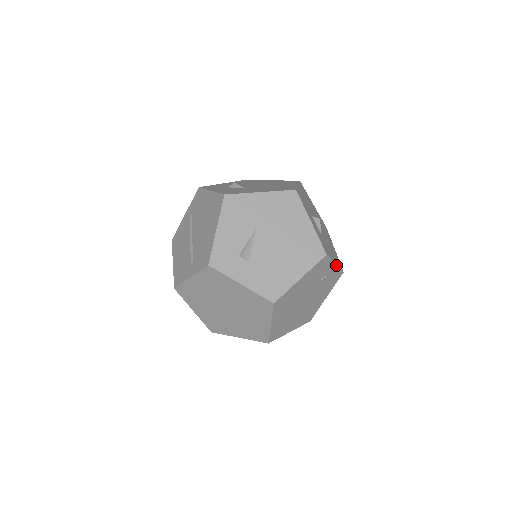
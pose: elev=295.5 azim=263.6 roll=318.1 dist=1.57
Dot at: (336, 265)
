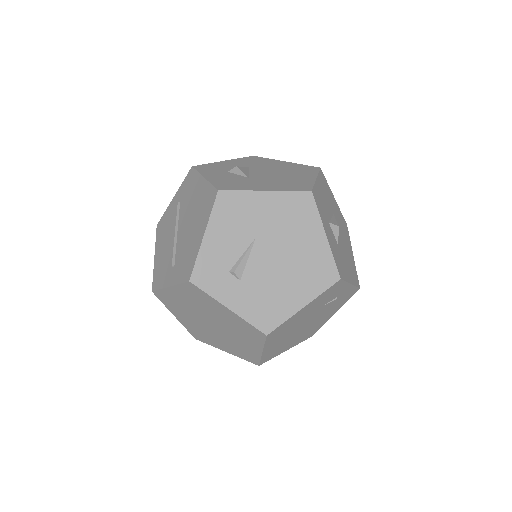
Dot at: (351, 284)
